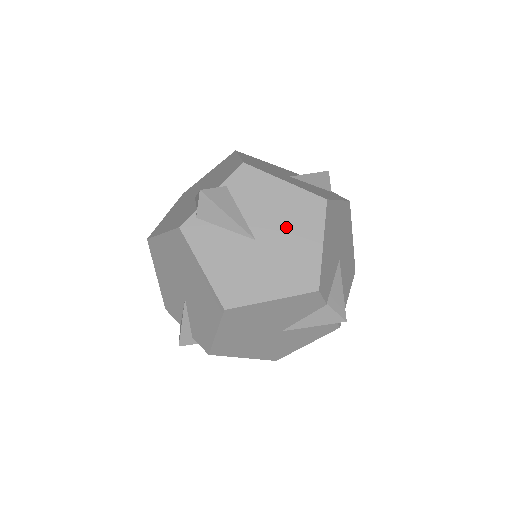
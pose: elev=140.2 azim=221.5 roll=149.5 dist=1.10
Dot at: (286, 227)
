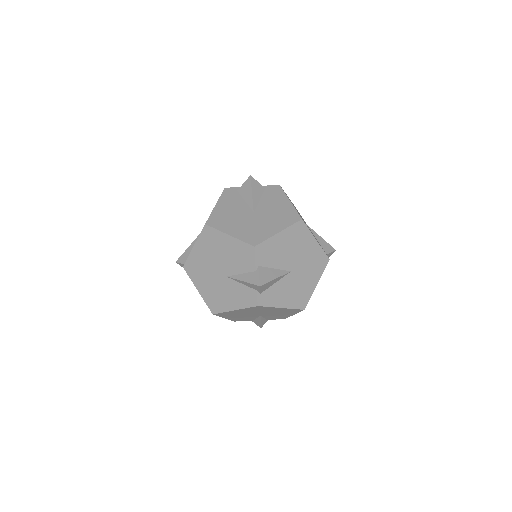
Dot at: (297, 251)
